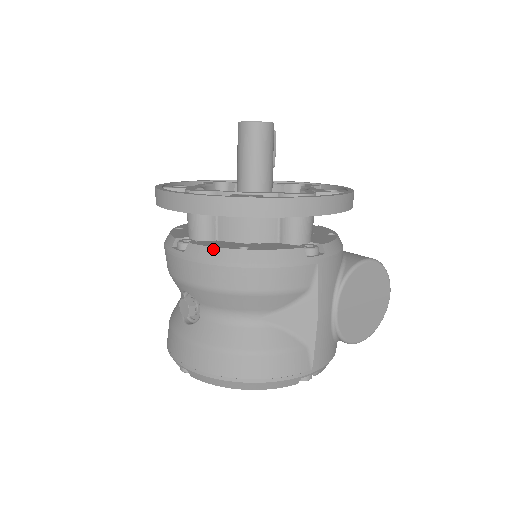
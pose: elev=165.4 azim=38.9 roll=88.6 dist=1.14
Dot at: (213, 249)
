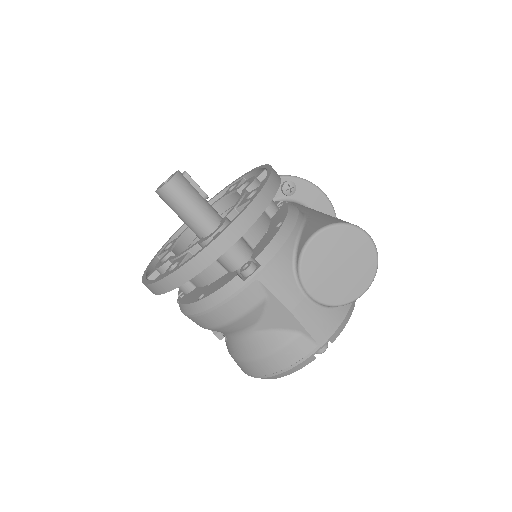
Dot at: (187, 306)
